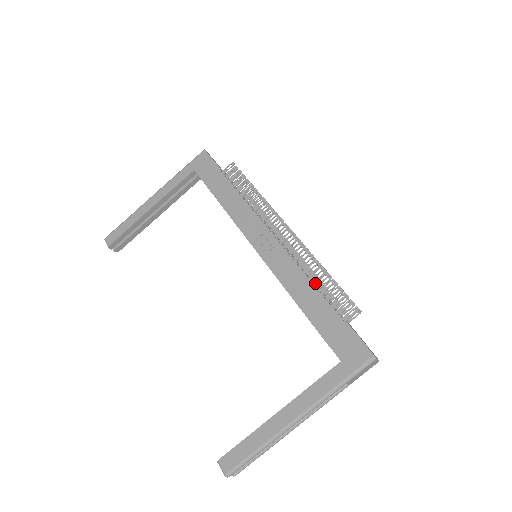
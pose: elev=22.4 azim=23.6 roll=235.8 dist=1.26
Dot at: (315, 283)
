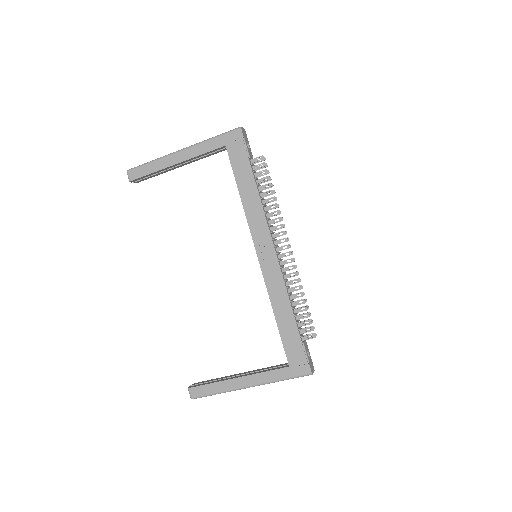
Dot at: (293, 303)
